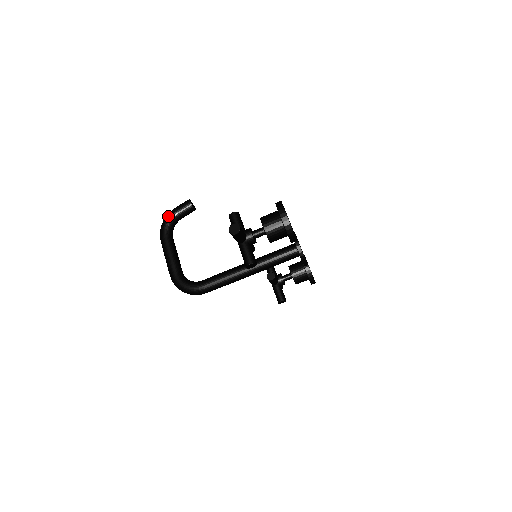
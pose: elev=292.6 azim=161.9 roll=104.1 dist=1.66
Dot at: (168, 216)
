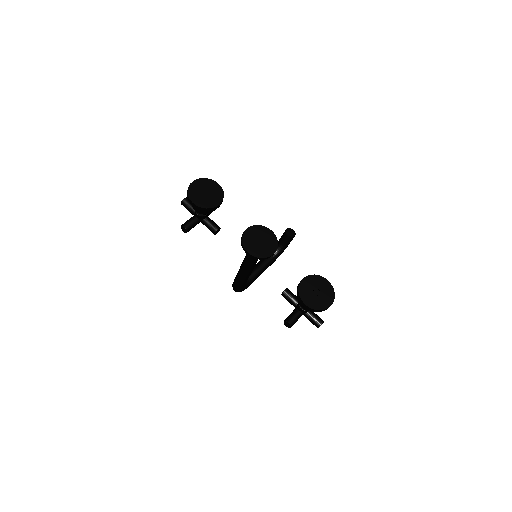
Dot at: occluded
